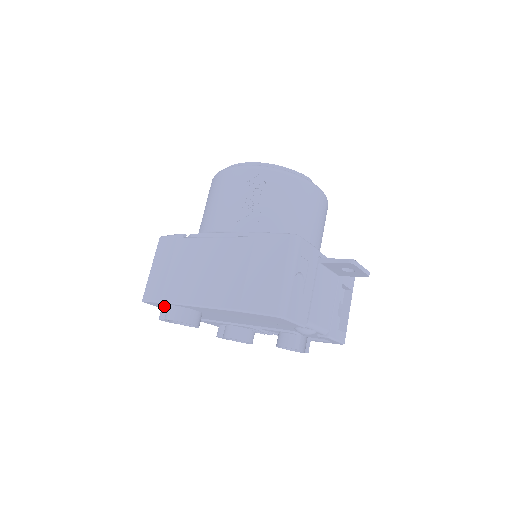
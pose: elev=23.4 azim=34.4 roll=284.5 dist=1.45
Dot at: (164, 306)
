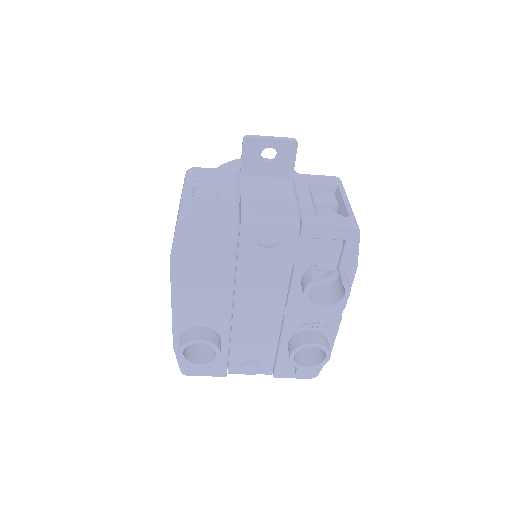
Dot at: occluded
